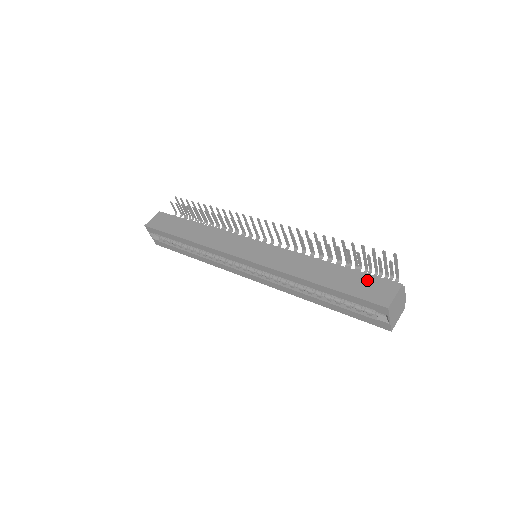
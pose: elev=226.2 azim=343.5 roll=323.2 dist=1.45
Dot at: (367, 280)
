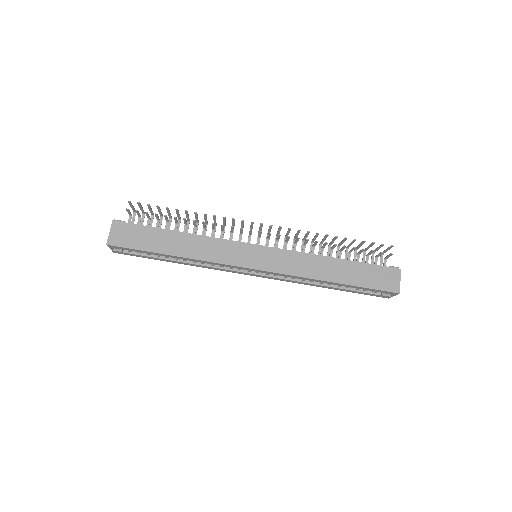
Dot at: (375, 271)
